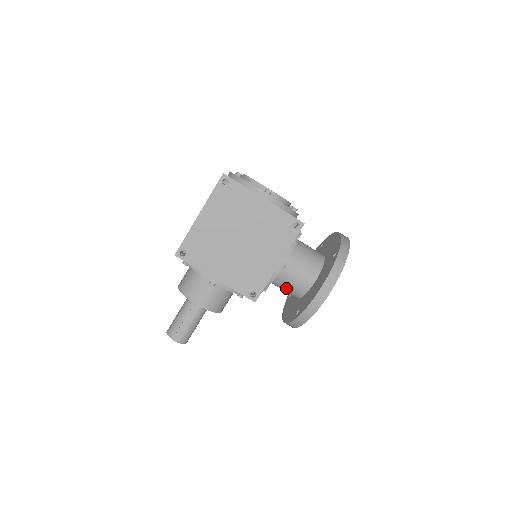
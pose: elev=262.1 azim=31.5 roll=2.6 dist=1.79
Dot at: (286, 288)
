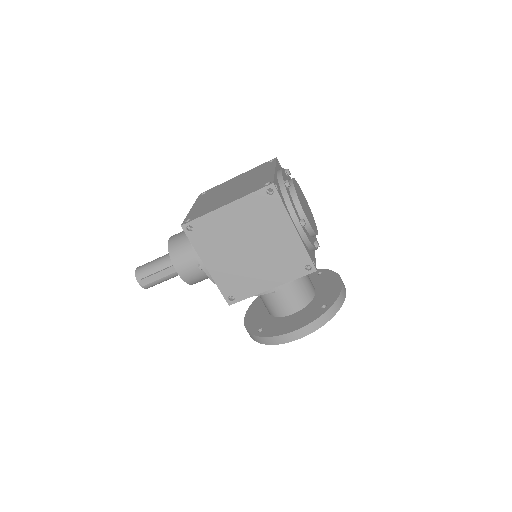
Dot at: (264, 301)
